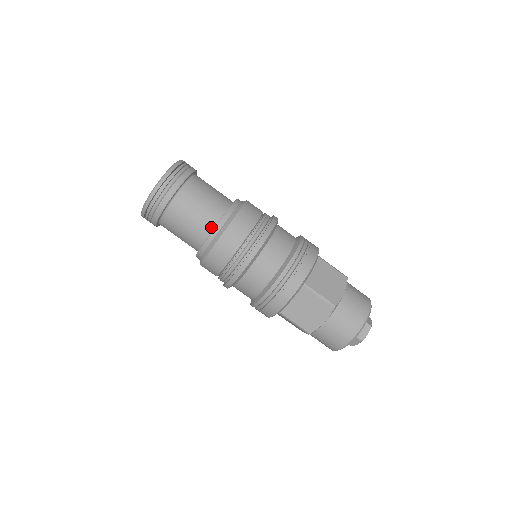
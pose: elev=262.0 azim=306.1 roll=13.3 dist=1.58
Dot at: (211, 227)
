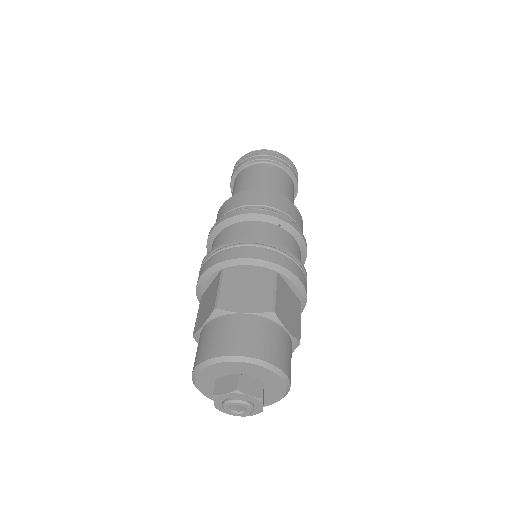
Dot at: occluded
